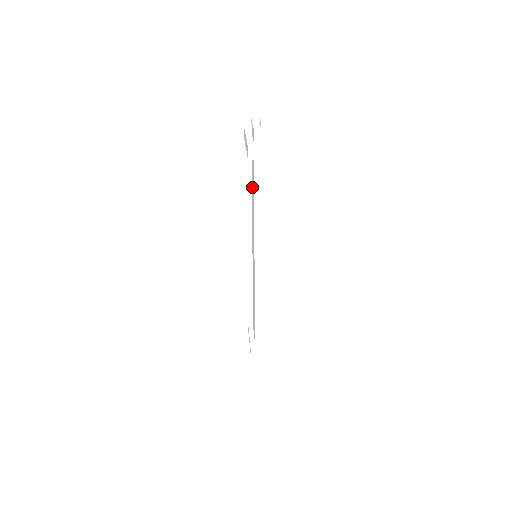
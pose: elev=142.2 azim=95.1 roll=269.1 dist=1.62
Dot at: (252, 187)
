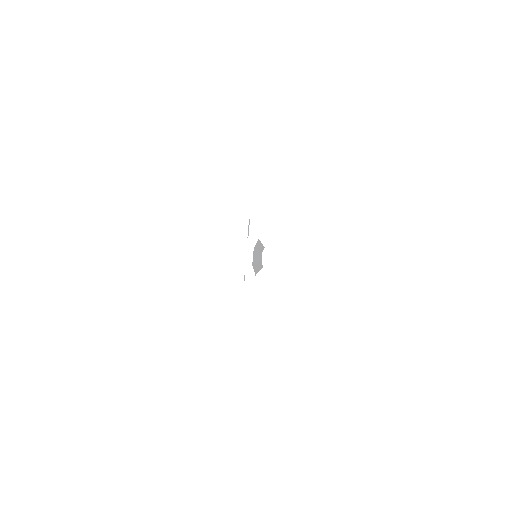
Dot at: occluded
